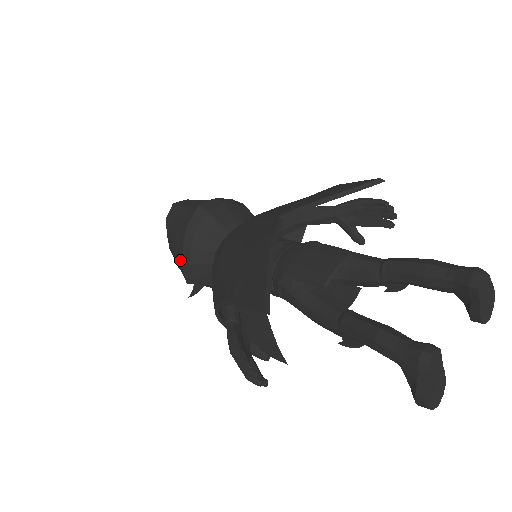
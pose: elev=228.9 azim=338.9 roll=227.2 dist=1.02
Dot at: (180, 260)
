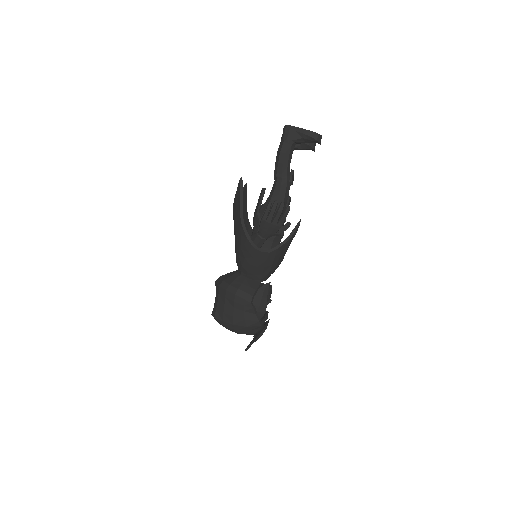
Dot at: (234, 297)
